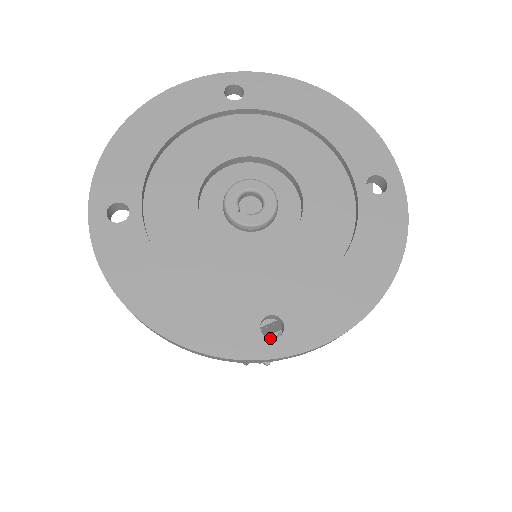
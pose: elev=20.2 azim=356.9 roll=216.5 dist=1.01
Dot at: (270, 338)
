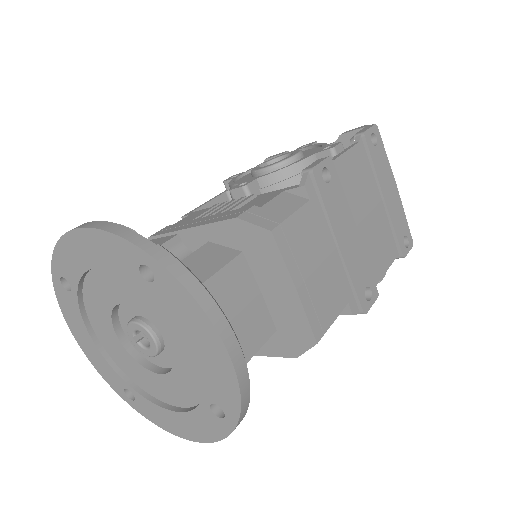
Dot at: occluded
